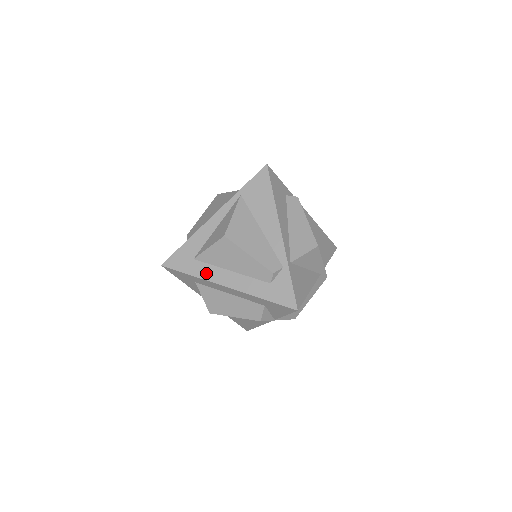
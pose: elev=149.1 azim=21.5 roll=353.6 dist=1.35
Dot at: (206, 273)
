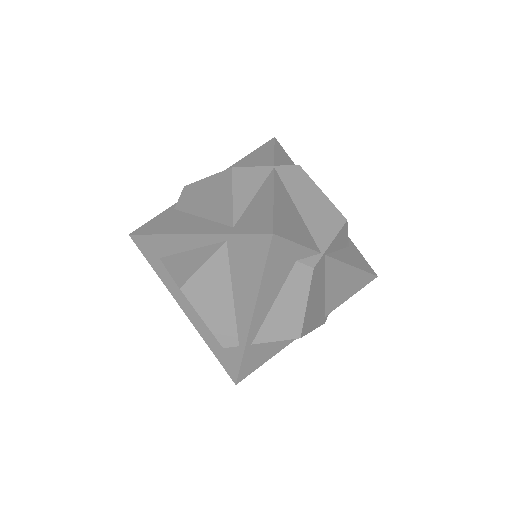
Dot at: (167, 282)
